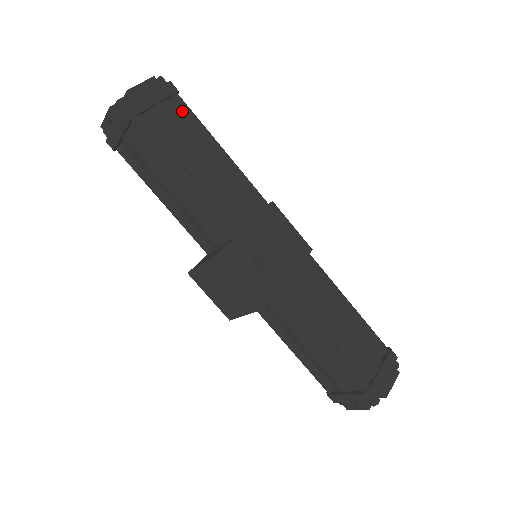
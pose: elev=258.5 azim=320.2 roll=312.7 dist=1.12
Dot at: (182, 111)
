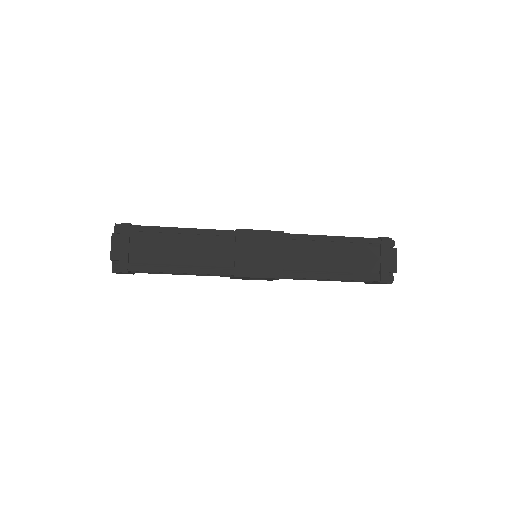
Dot at: occluded
